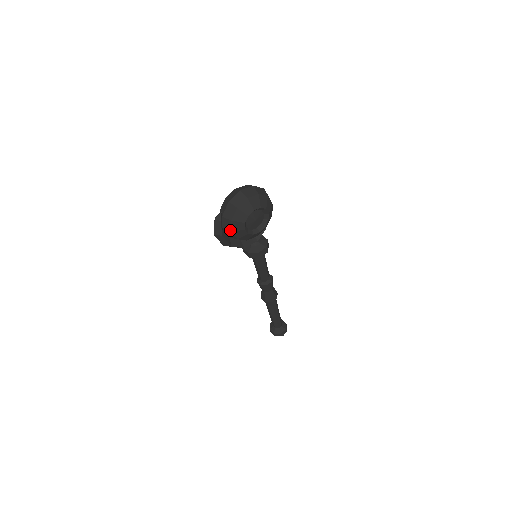
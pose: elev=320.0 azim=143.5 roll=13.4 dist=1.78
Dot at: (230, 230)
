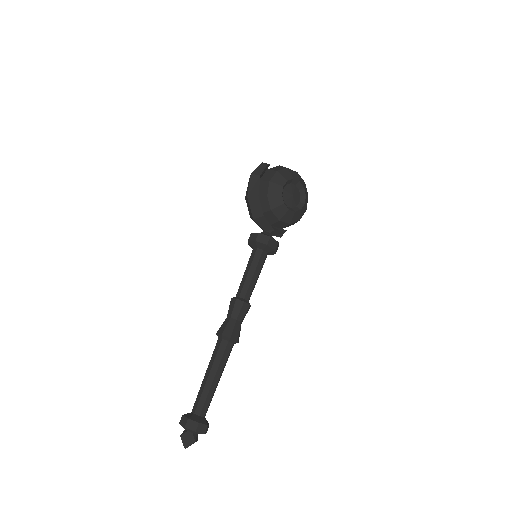
Dot at: (269, 180)
